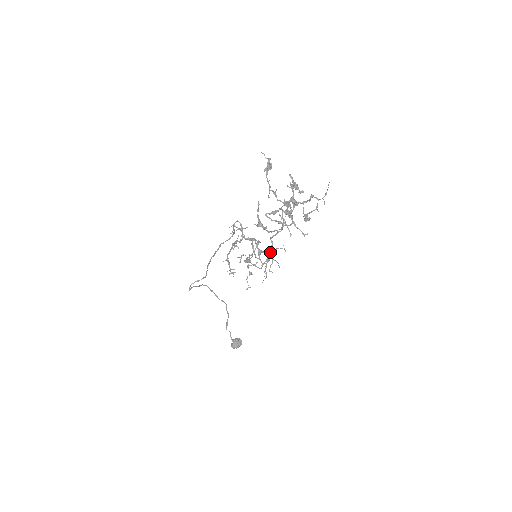
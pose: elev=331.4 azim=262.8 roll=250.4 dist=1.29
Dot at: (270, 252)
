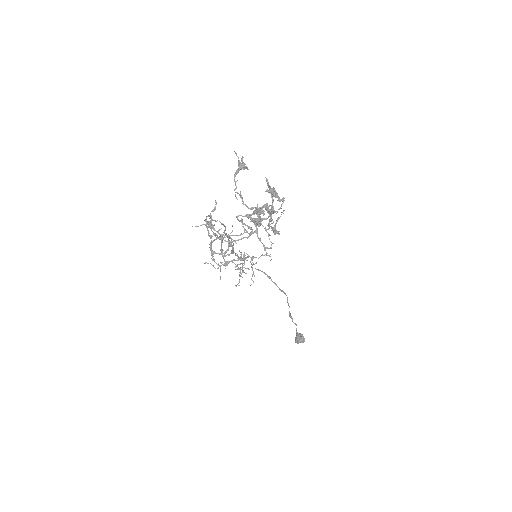
Dot at: (248, 256)
